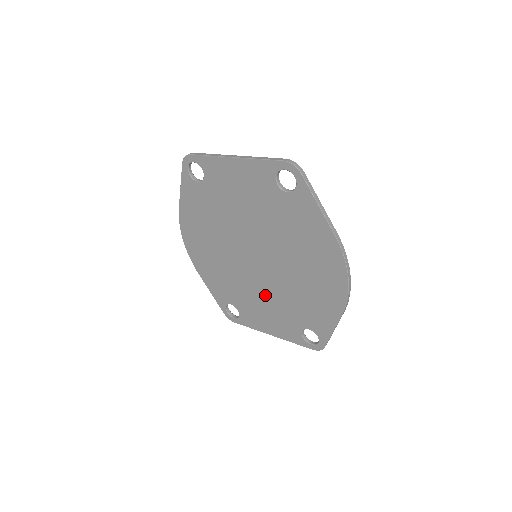
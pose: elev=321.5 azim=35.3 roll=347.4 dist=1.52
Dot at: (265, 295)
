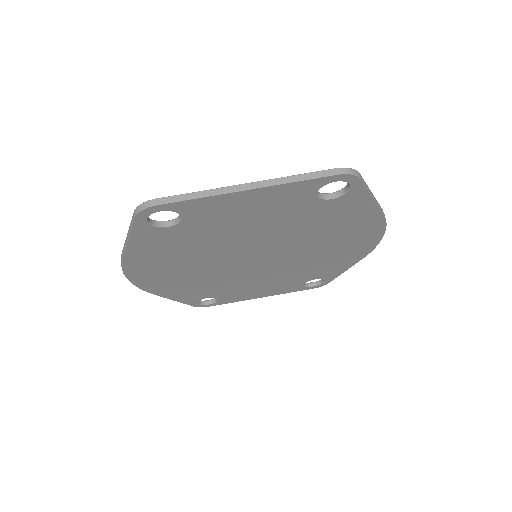
Dot at: (263, 278)
